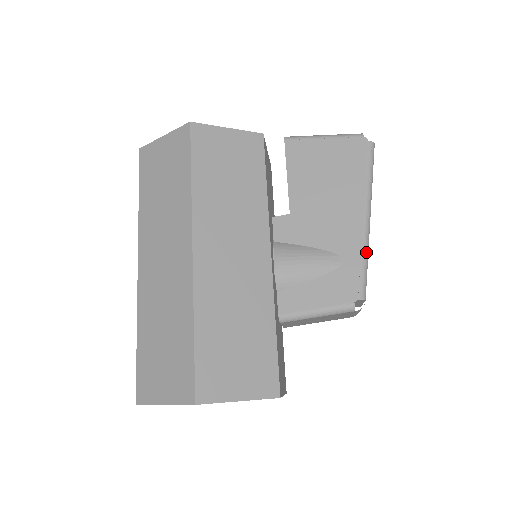
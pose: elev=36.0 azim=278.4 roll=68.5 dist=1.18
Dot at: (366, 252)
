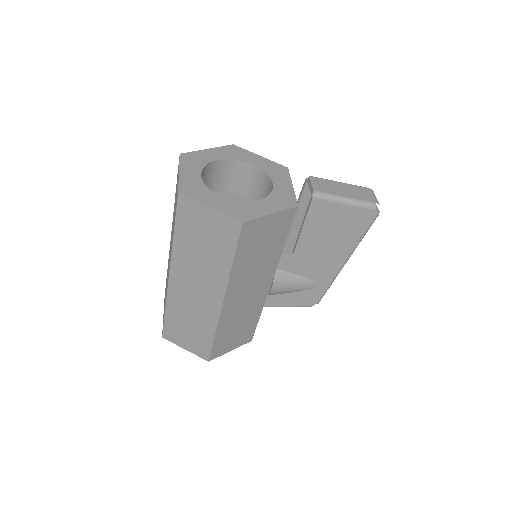
Dot at: occluded
